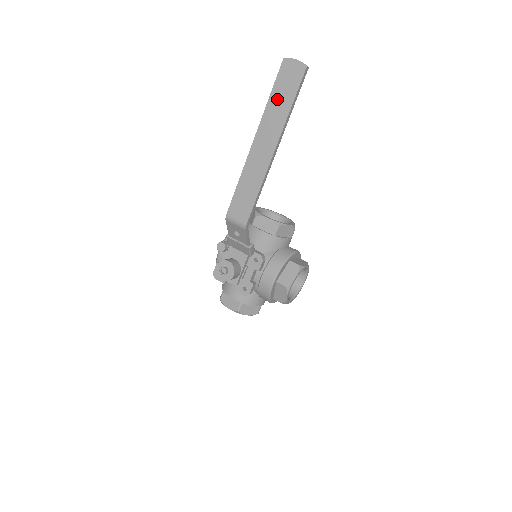
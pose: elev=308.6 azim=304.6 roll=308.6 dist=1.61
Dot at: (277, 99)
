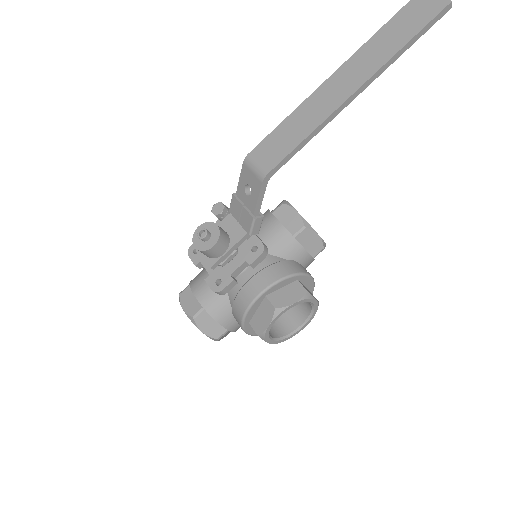
Dot at: (390, 32)
